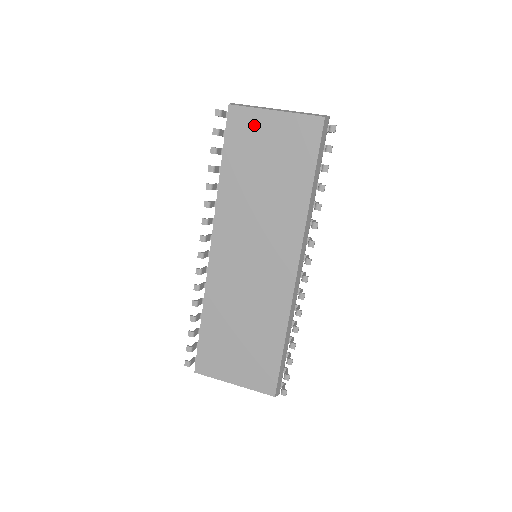
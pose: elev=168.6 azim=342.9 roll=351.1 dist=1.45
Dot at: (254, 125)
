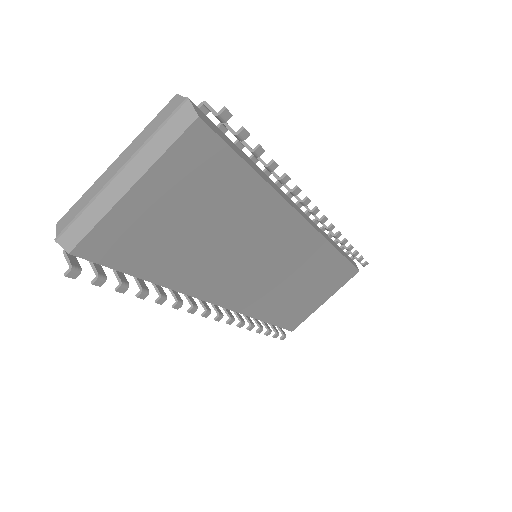
Dot at: (128, 225)
